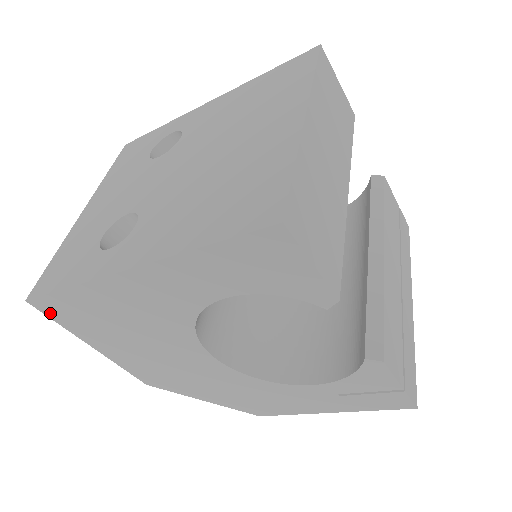
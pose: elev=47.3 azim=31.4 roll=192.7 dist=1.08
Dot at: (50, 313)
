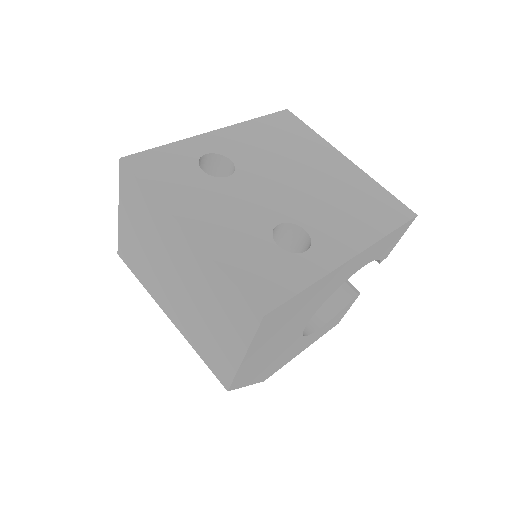
Dot at: (264, 325)
